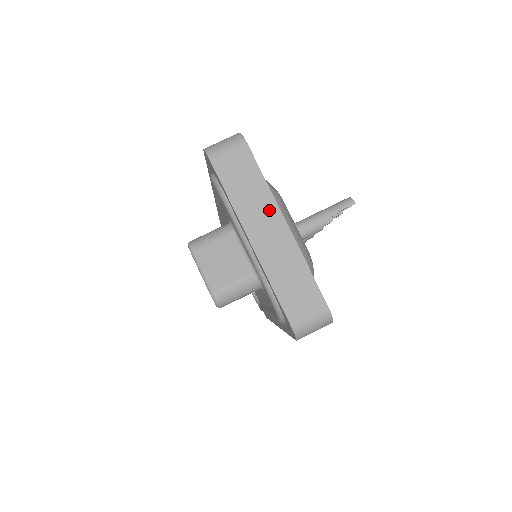
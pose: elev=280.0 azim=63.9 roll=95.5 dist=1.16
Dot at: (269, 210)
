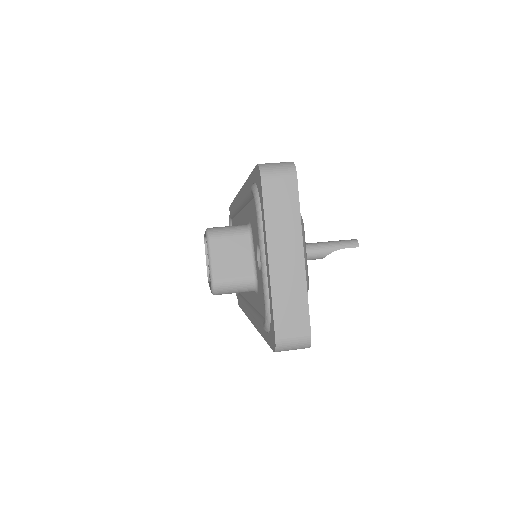
Dot at: (294, 238)
